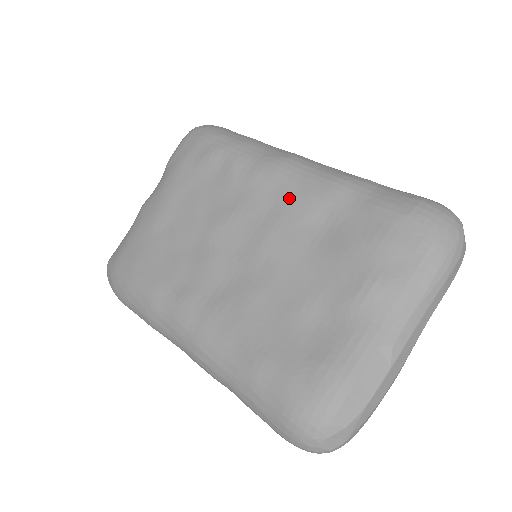
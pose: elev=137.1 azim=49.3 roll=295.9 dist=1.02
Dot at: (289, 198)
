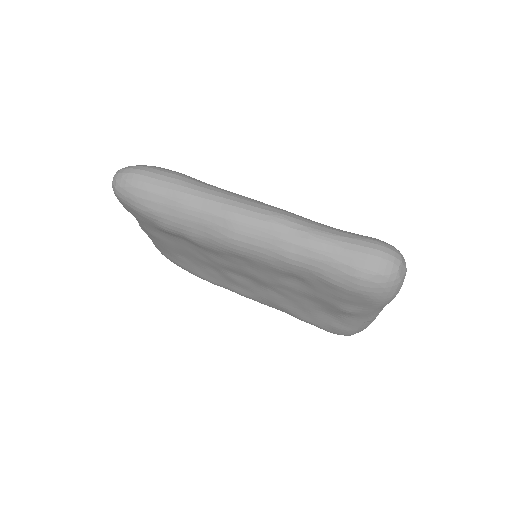
Dot at: (259, 266)
